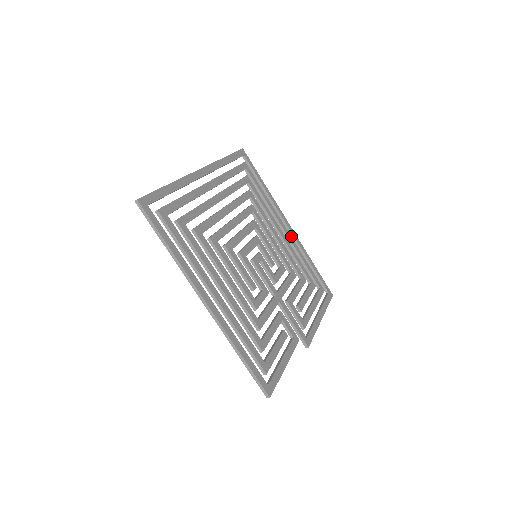
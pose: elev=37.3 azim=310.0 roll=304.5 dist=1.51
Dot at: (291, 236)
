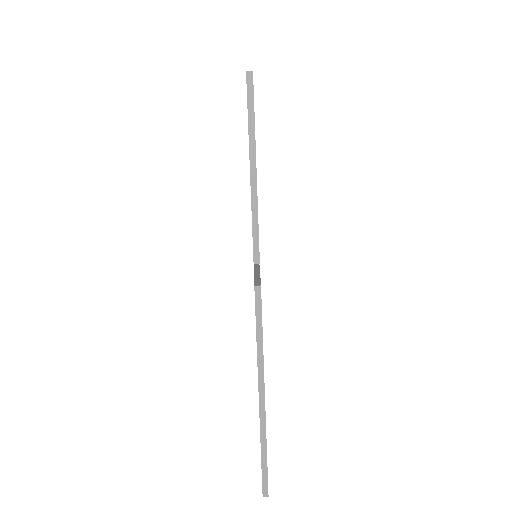
Dot at: occluded
